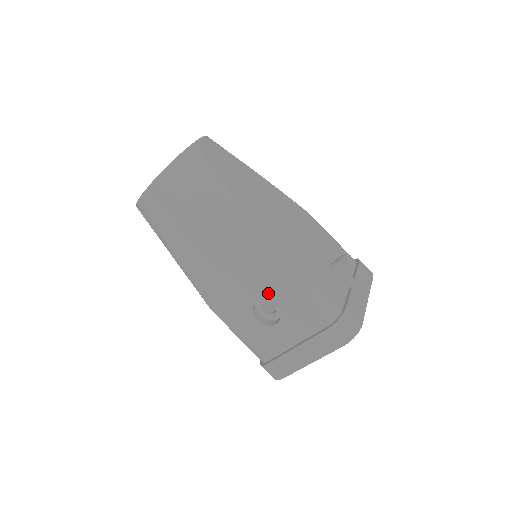
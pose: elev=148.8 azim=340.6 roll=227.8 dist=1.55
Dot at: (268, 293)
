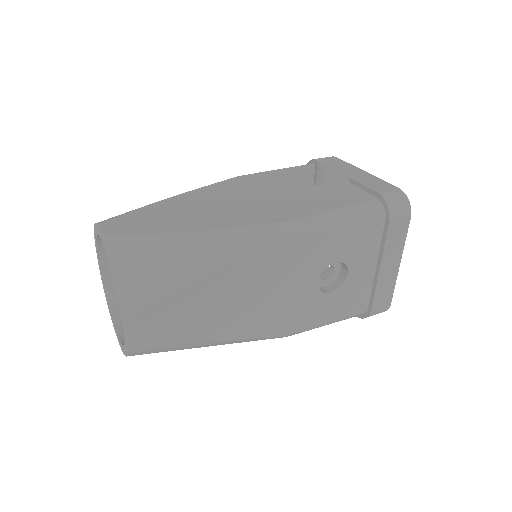
Dot at: (319, 261)
